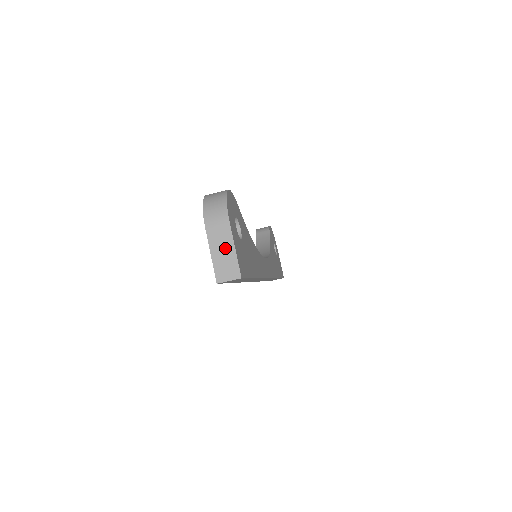
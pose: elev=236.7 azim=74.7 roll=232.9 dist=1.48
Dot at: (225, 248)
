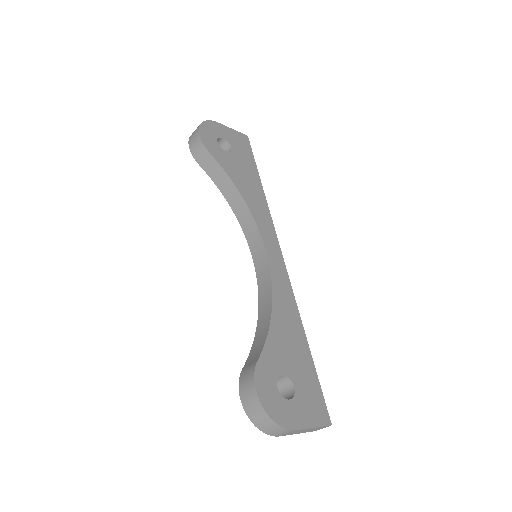
Dot at: occluded
